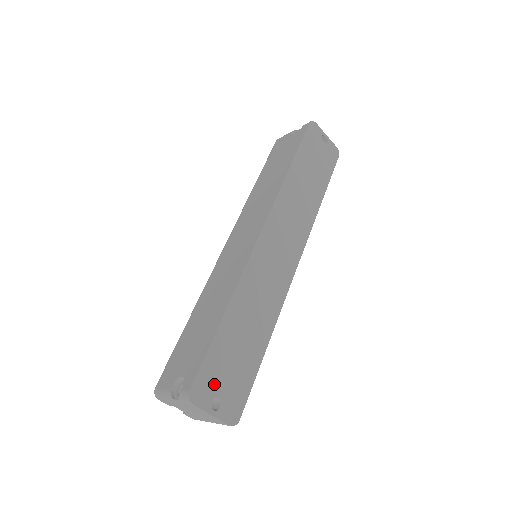
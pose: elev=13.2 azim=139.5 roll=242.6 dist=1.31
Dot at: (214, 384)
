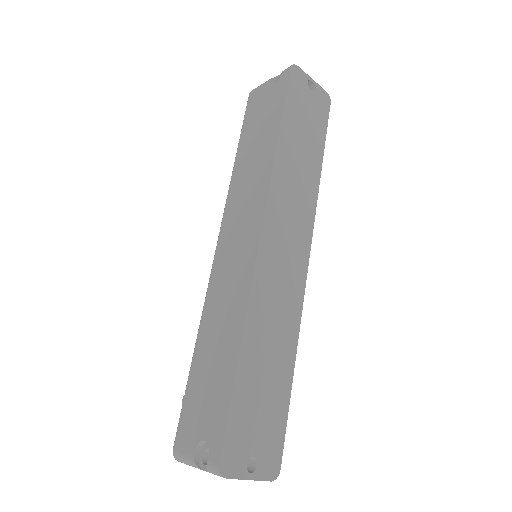
Dot at: (245, 443)
